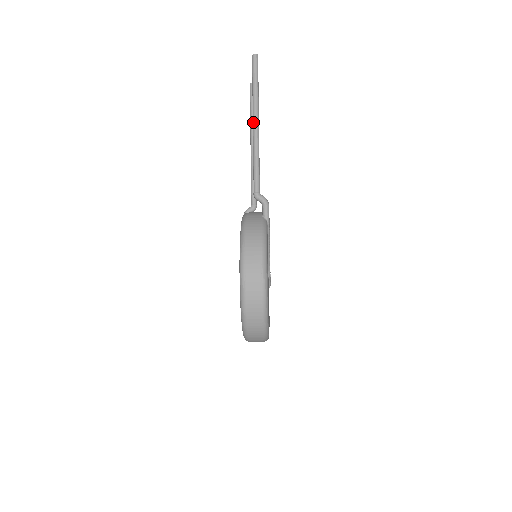
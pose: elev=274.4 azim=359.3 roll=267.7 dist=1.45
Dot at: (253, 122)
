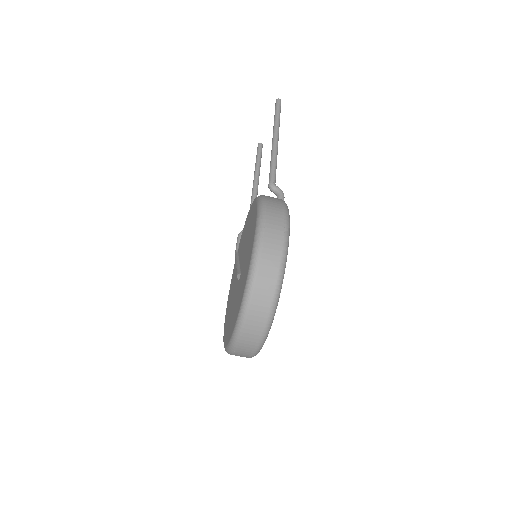
Dot at: (273, 136)
